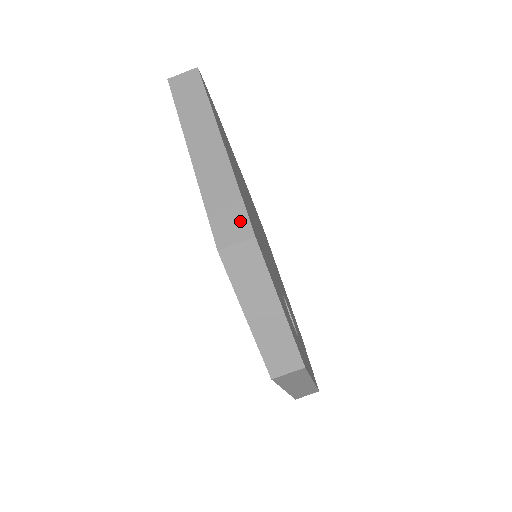
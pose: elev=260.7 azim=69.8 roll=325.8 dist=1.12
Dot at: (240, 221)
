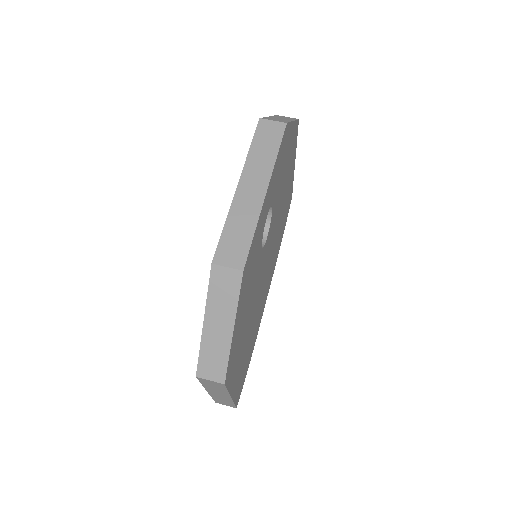
Dot at: occluded
